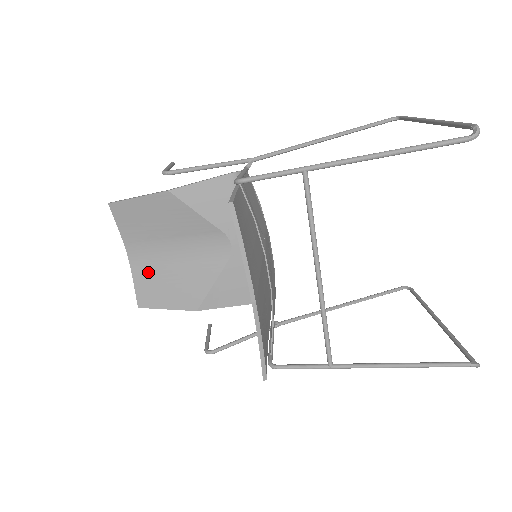
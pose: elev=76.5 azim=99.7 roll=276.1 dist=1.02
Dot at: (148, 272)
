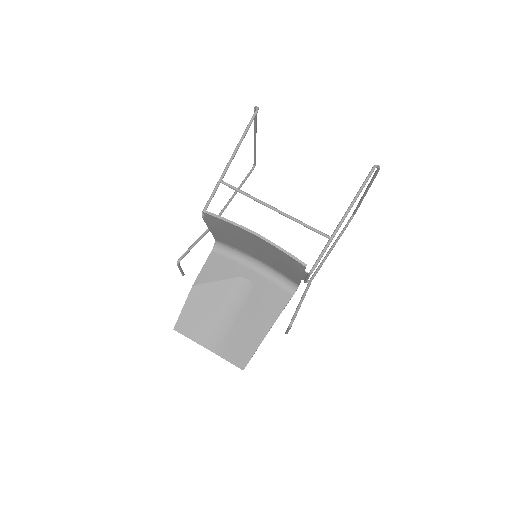
Dot at: (228, 345)
